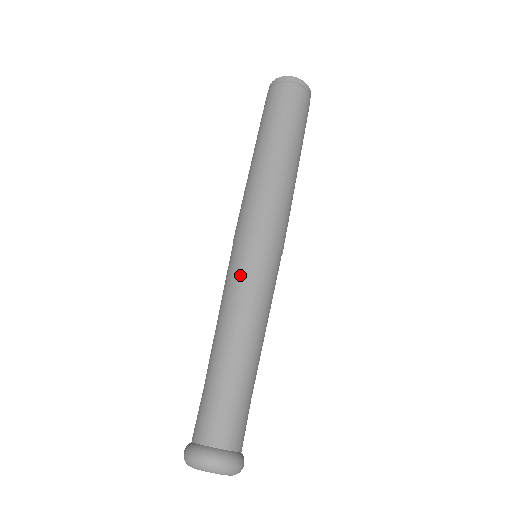
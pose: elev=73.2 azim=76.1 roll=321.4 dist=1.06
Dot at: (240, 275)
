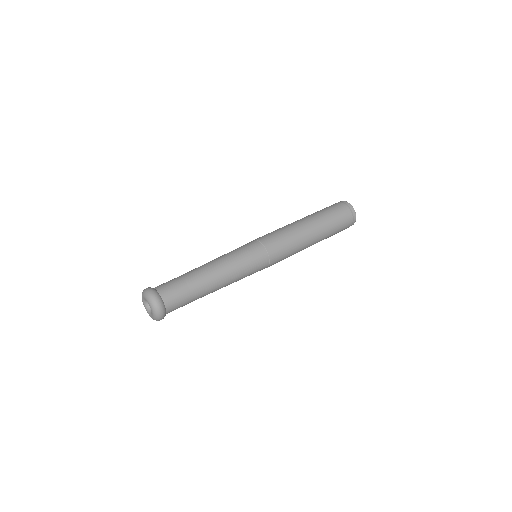
Dot at: (242, 253)
